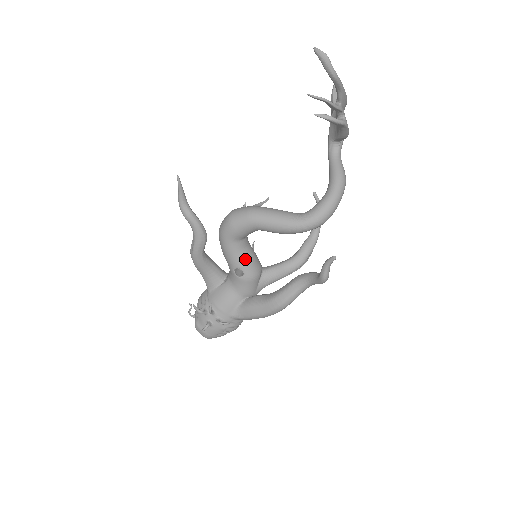
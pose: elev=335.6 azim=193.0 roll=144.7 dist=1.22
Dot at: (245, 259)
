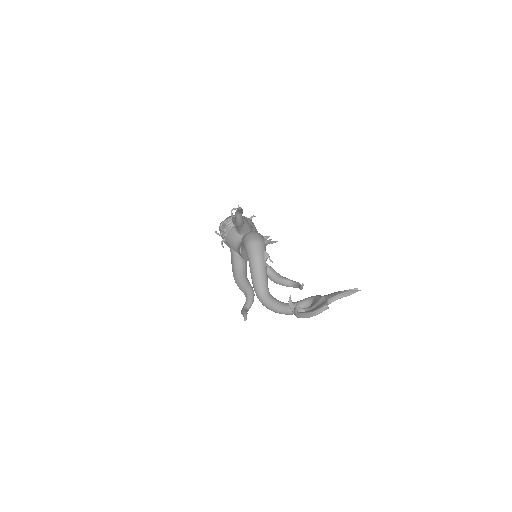
Dot at: occluded
